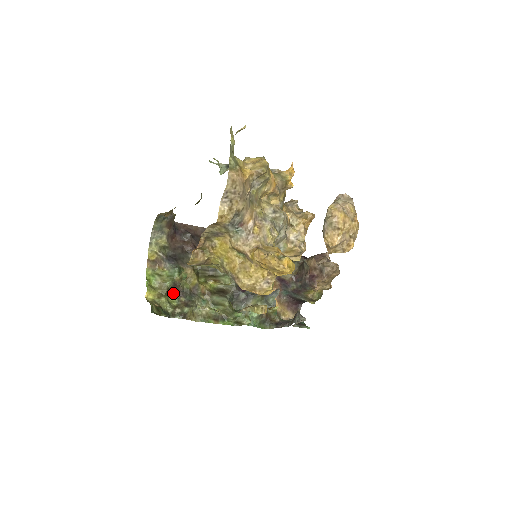
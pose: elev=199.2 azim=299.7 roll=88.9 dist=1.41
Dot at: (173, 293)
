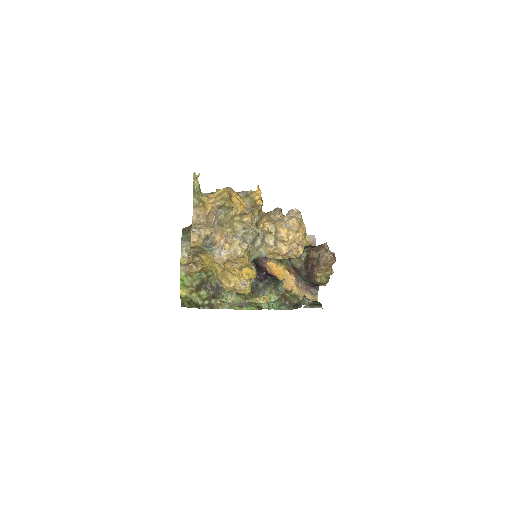
Dot at: (203, 288)
